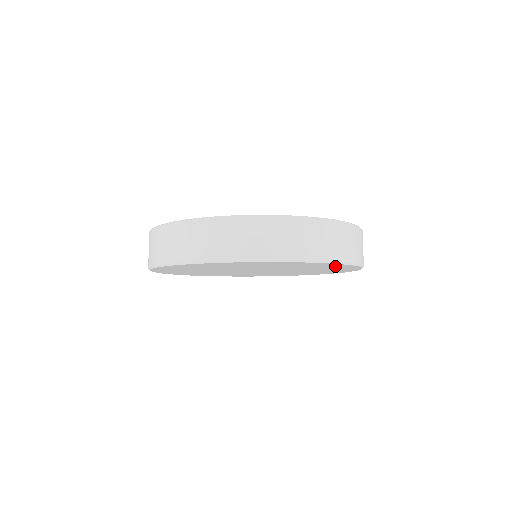
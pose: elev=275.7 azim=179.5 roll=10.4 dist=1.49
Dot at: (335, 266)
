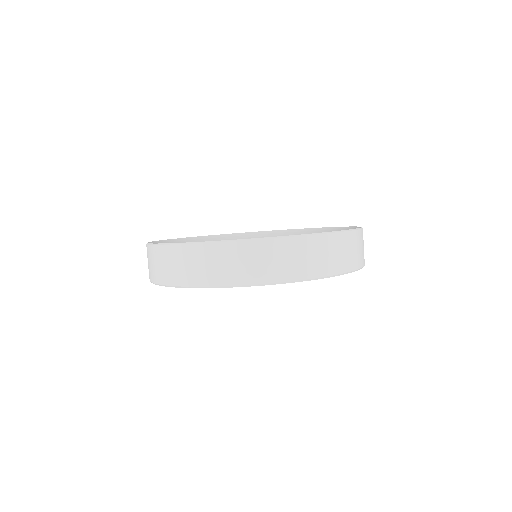
Dot at: occluded
